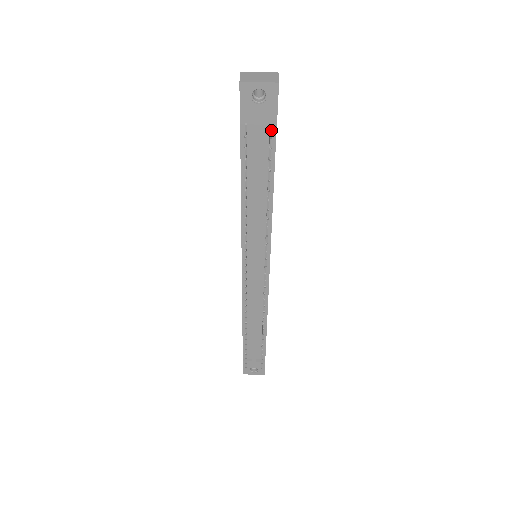
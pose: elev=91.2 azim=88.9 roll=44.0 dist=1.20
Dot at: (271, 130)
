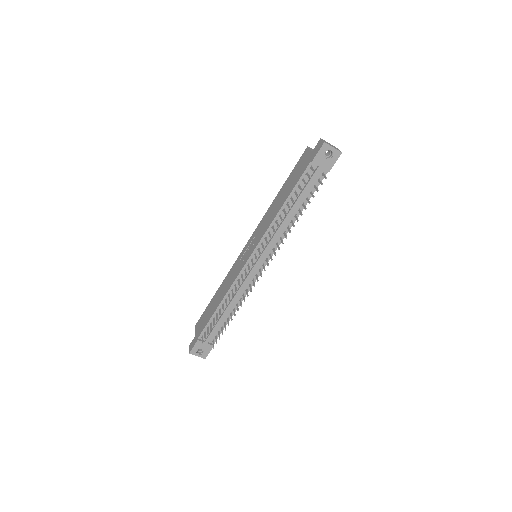
Dot at: occluded
